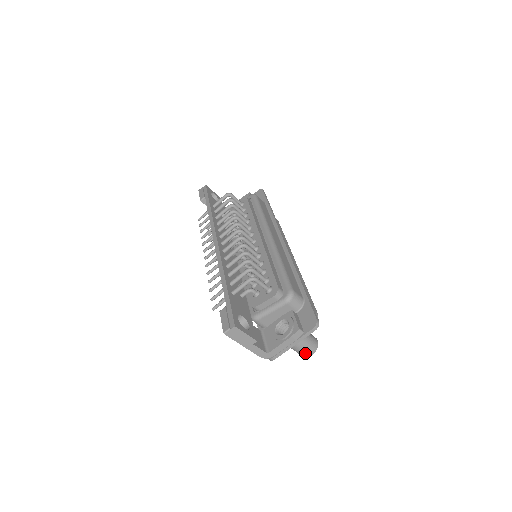
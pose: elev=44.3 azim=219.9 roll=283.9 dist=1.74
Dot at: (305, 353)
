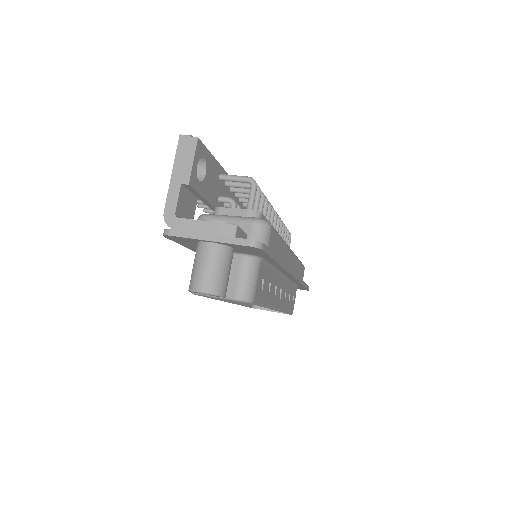
Dot at: (199, 278)
